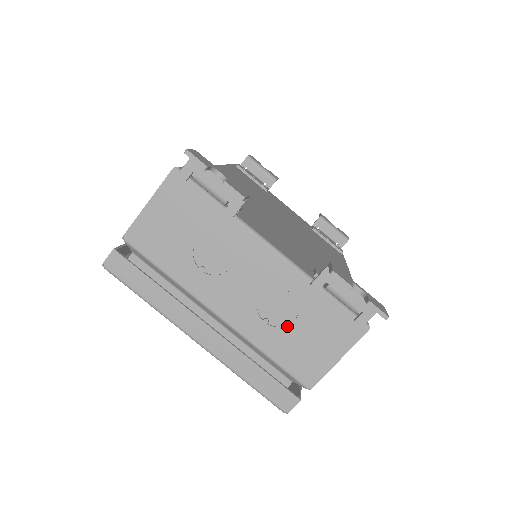
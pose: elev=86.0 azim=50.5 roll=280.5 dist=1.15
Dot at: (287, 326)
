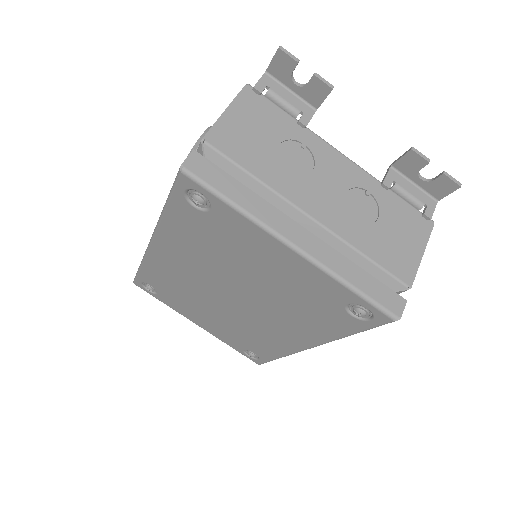
Dot at: (374, 224)
